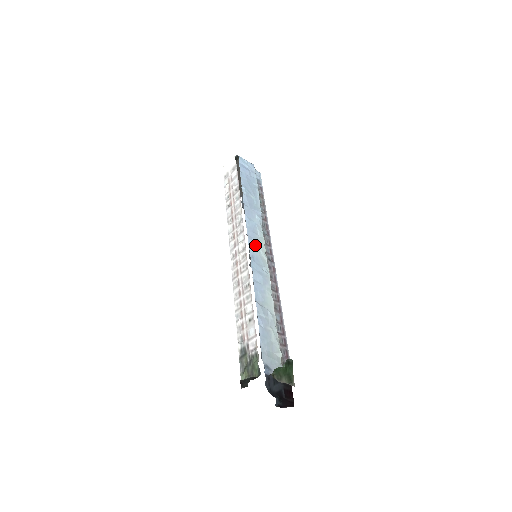
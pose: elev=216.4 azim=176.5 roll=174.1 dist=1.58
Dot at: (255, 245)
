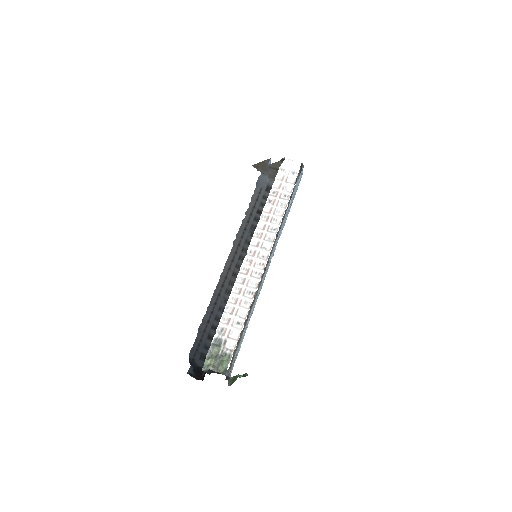
Dot at: occluded
